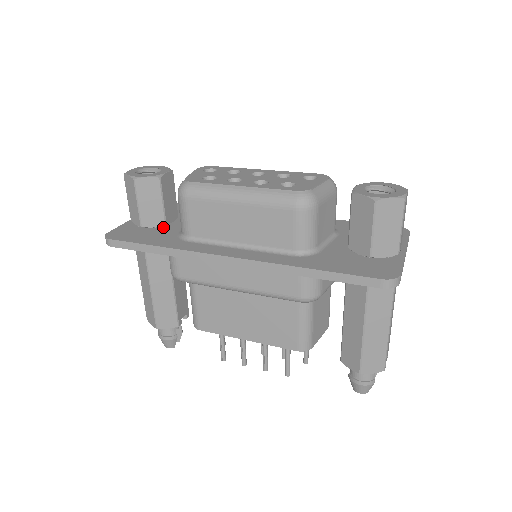
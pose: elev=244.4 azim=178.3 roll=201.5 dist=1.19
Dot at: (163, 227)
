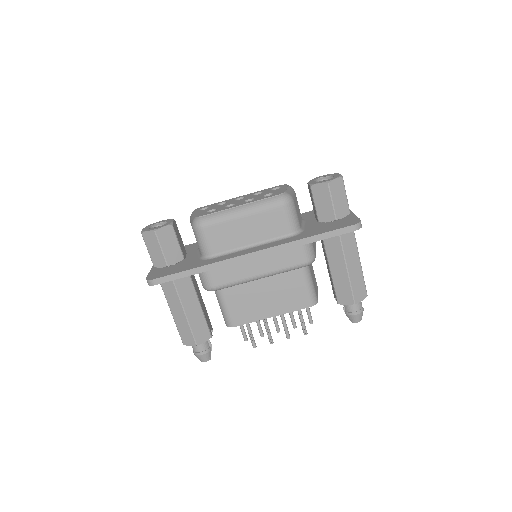
Dot at: (183, 261)
